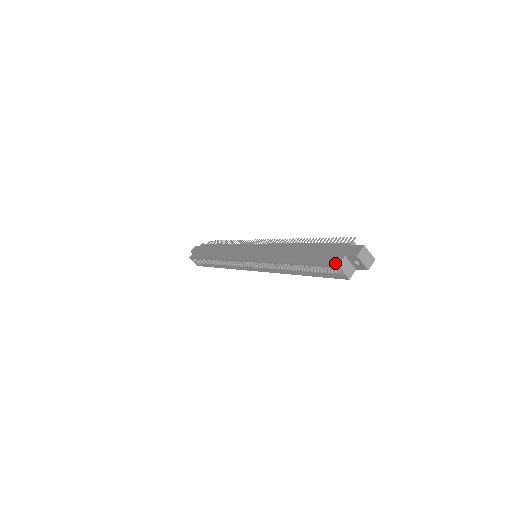
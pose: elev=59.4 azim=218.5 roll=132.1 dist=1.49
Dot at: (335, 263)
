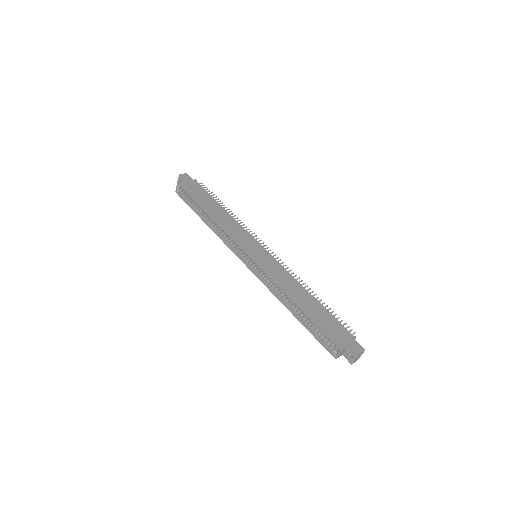
Dot at: (341, 345)
